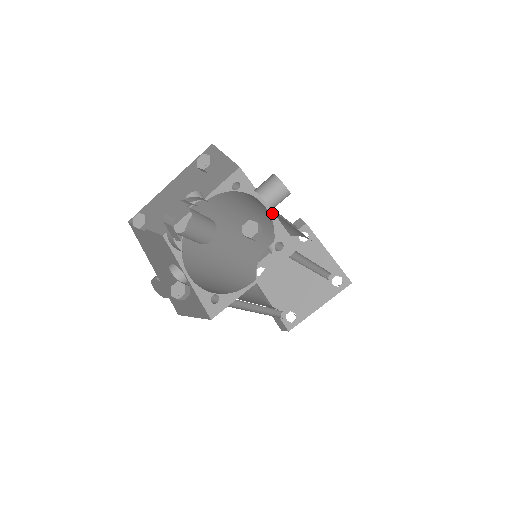
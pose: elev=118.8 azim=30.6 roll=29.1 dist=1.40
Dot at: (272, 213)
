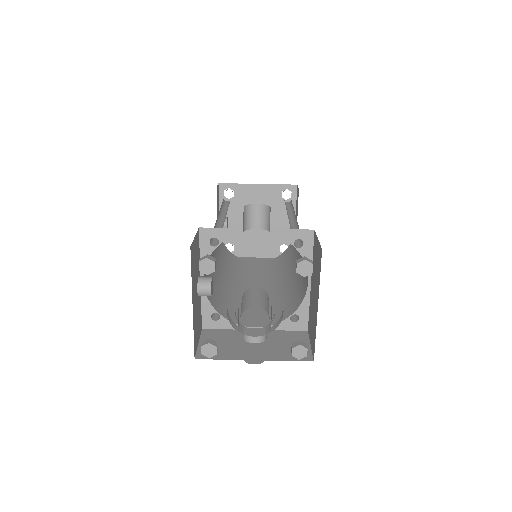
Dot at: (266, 230)
